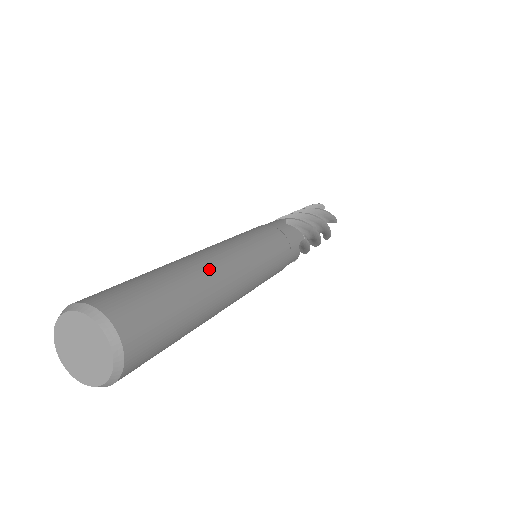
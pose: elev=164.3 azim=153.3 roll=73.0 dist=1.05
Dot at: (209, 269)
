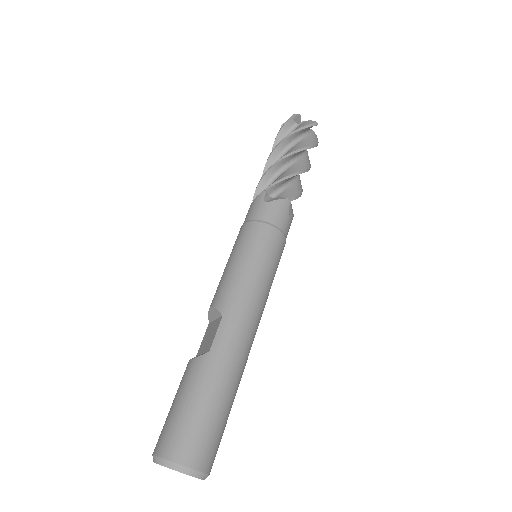
Dot at: (246, 361)
